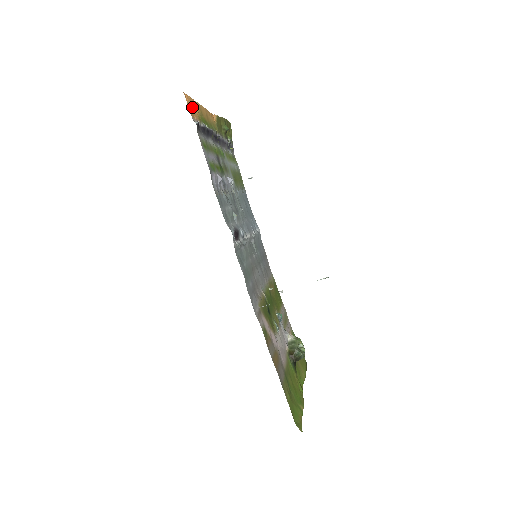
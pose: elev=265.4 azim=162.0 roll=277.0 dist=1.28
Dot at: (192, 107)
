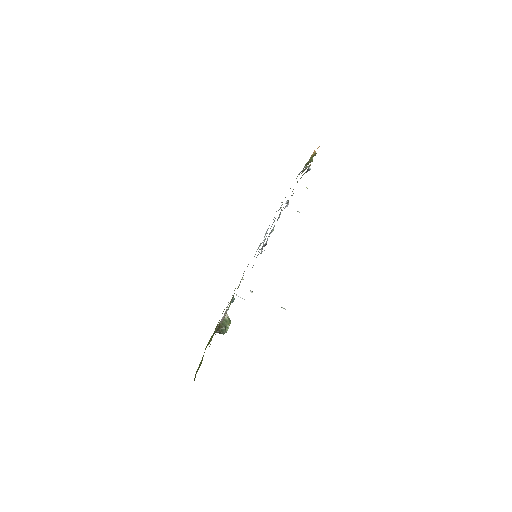
Dot at: occluded
